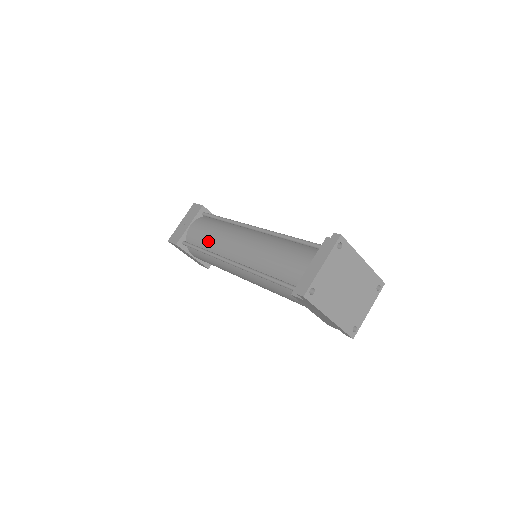
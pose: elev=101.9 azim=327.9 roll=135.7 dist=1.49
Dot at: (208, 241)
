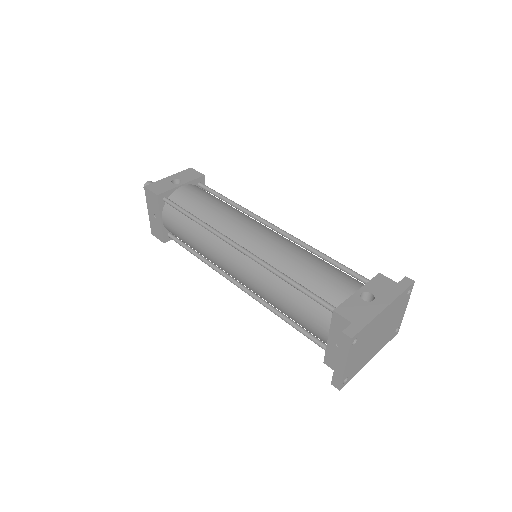
Dot at: (196, 250)
